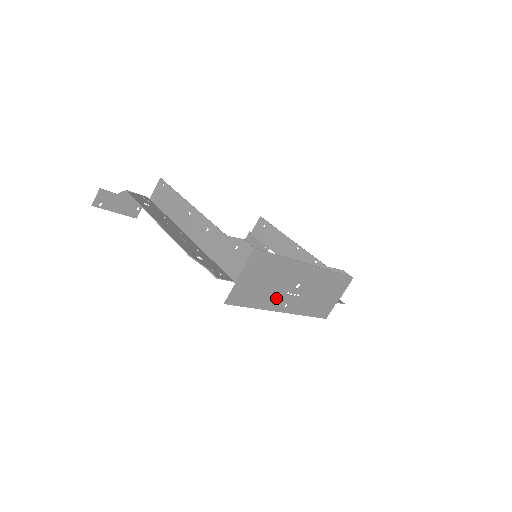
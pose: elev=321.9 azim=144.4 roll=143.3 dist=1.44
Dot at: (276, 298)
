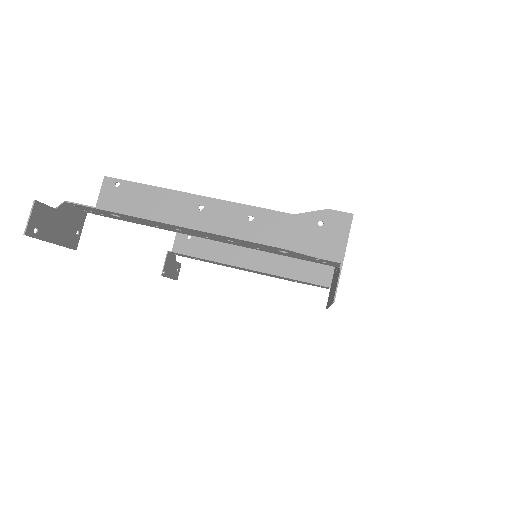
Dot at: occluded
